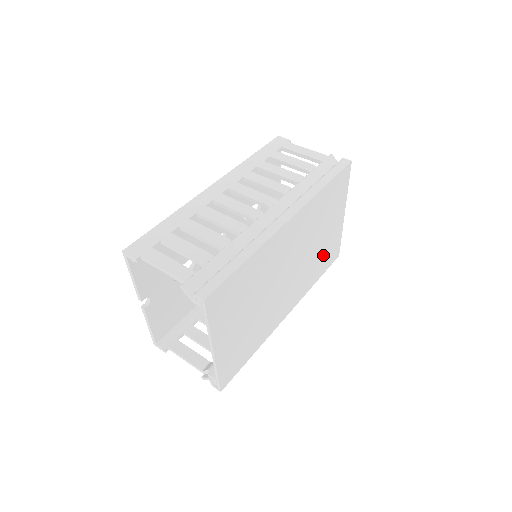
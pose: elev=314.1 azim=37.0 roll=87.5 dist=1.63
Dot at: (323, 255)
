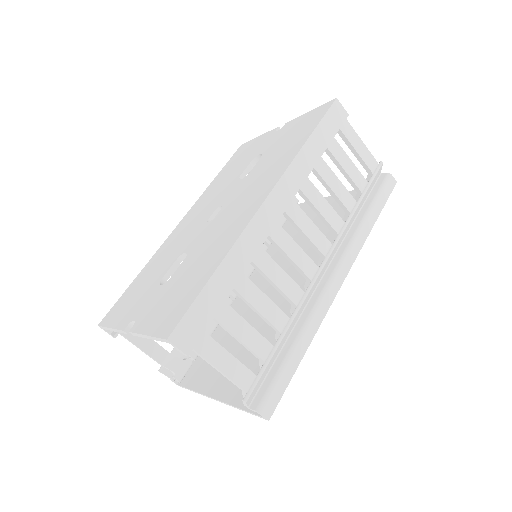
Dot at: occluded
